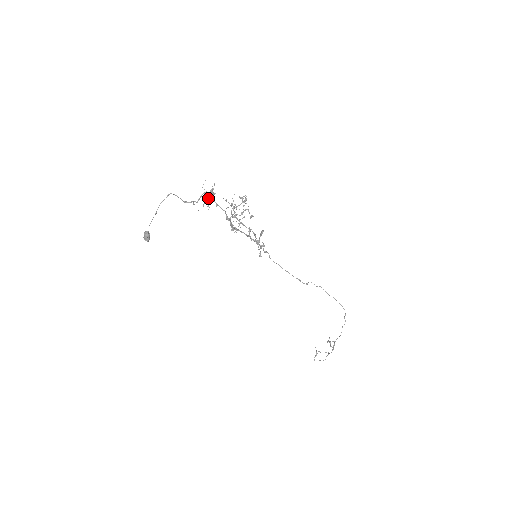
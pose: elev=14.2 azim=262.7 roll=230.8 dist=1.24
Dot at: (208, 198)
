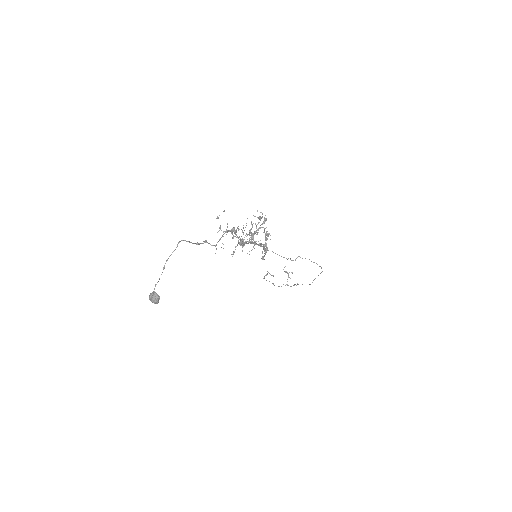
Dot at: (226, 234)
